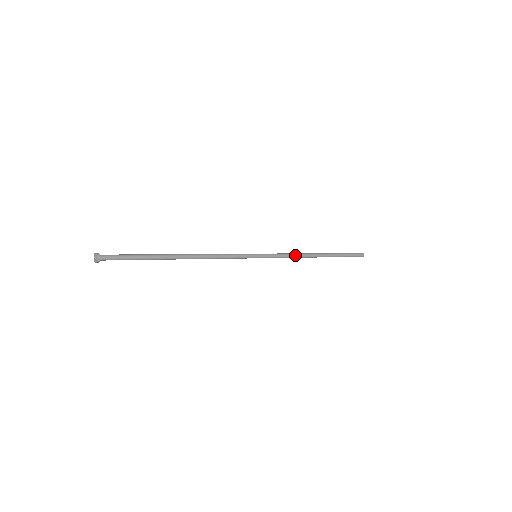
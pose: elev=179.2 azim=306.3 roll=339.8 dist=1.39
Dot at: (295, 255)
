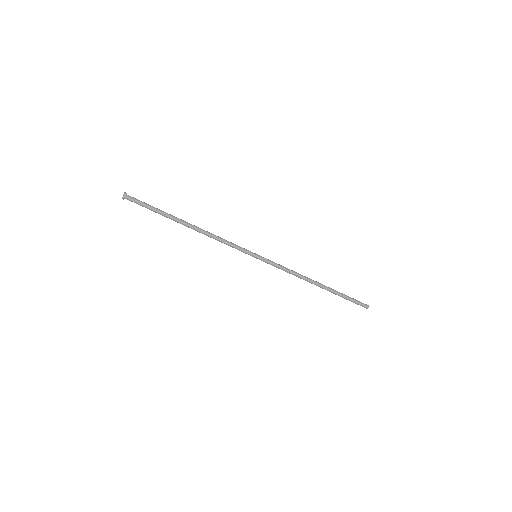
Dot at: (293, 271)
